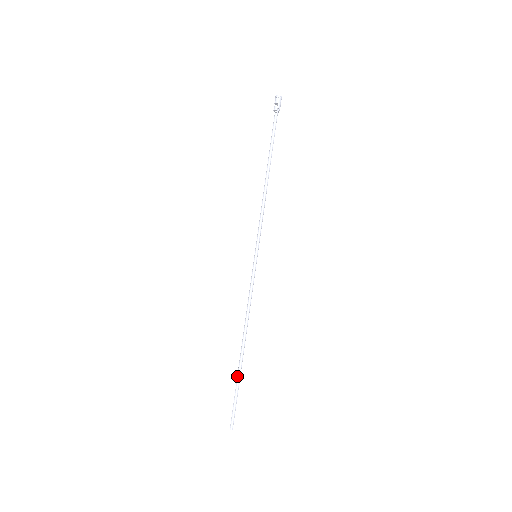
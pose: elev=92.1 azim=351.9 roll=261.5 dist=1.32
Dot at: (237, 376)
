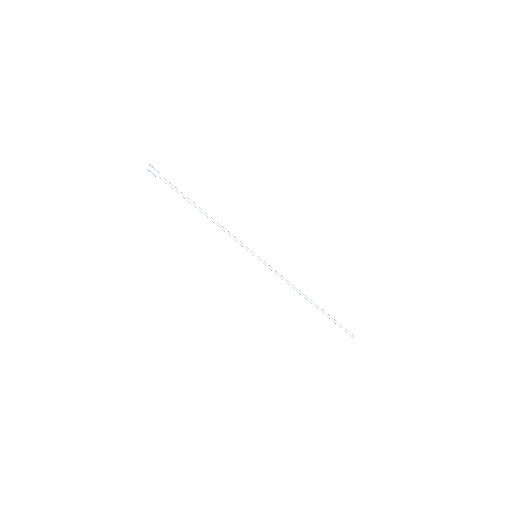
Dot at: occluded
